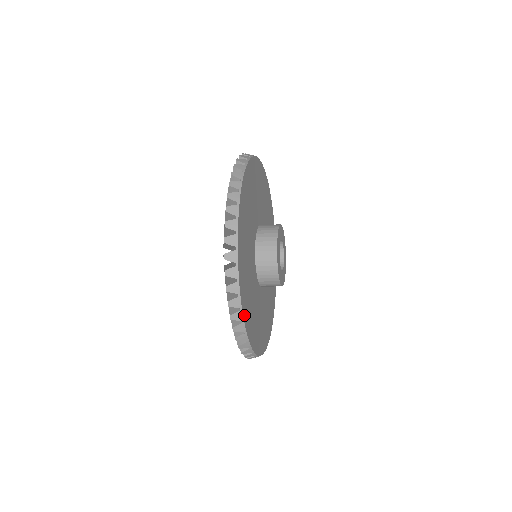
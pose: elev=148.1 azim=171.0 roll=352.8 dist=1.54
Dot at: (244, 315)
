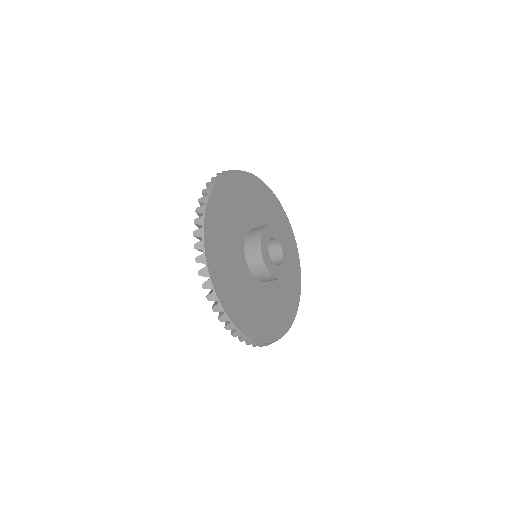
Dot at: (212, 273)
